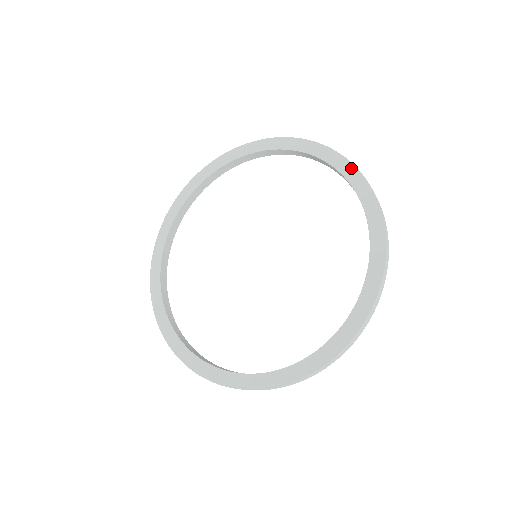
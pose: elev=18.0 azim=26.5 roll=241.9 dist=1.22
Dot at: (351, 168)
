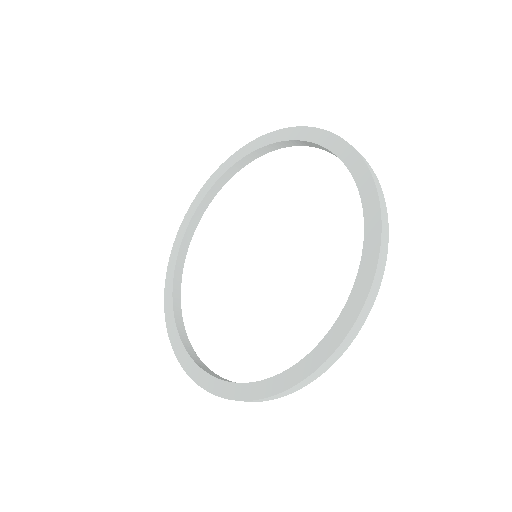
Dot at: (270, 135)
